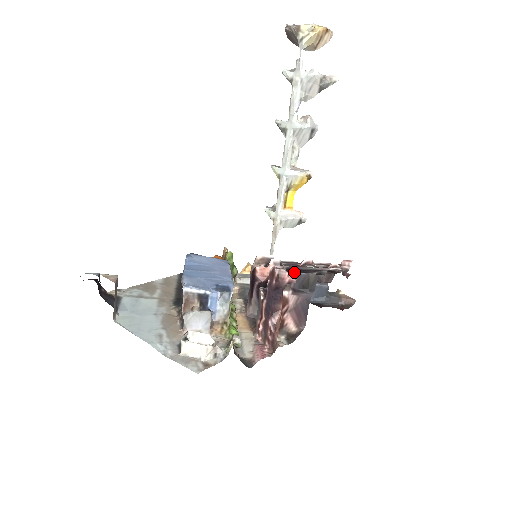
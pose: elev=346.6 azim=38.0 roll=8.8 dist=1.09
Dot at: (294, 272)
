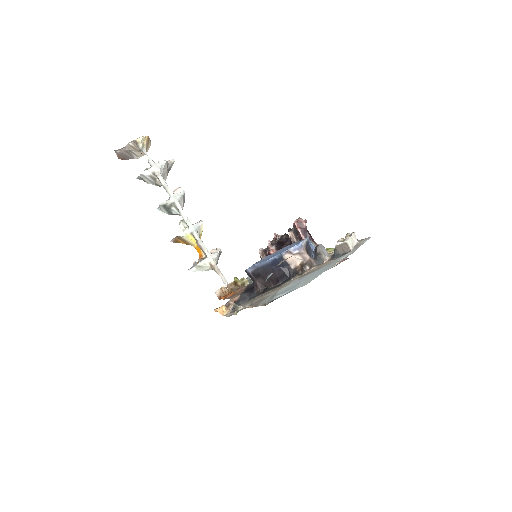
Dot at: (280, 242)
